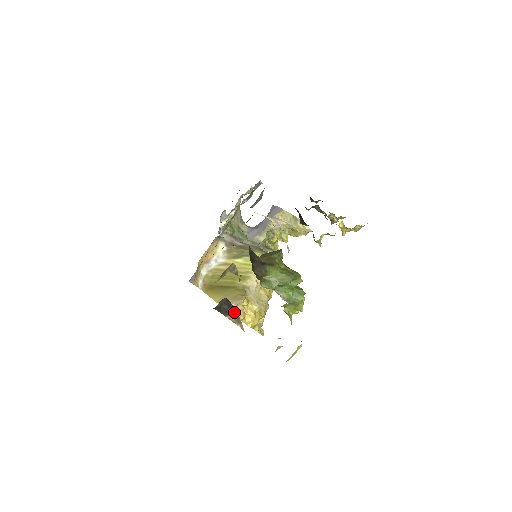
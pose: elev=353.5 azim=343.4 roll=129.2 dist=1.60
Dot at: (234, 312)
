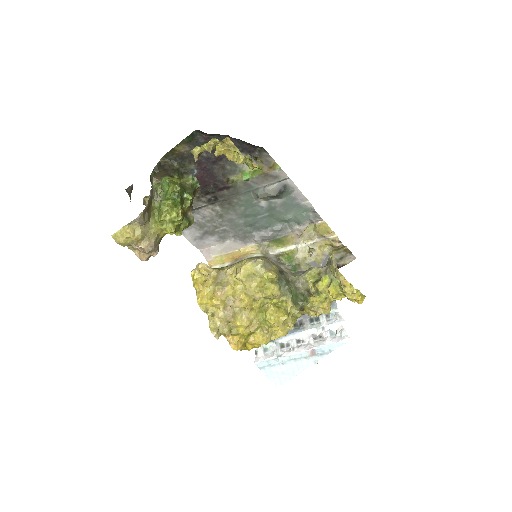
Dot at: occluded
